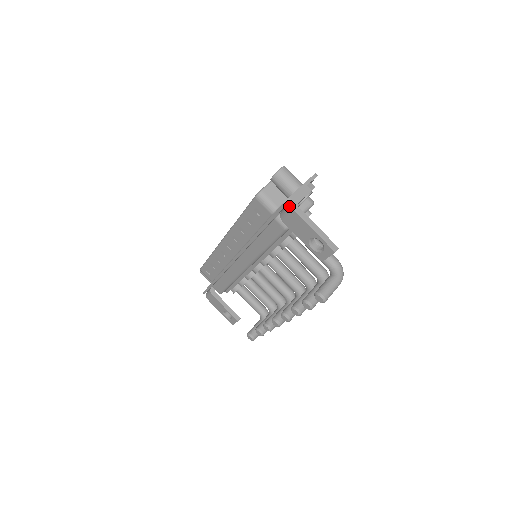
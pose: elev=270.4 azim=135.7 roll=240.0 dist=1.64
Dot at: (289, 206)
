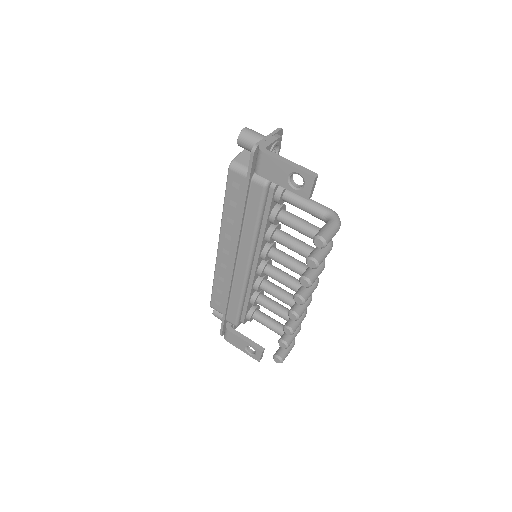
Dot at: (258, 152)
